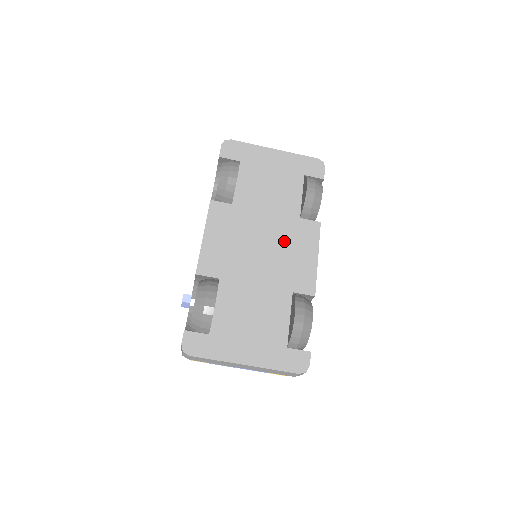
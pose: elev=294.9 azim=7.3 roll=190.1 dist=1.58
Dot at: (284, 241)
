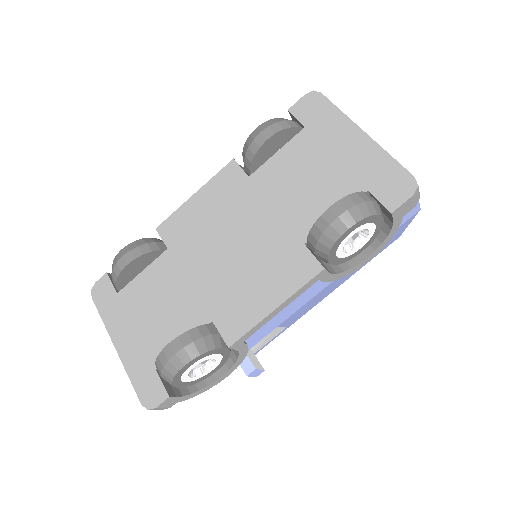
Dot at: (259, 258)
